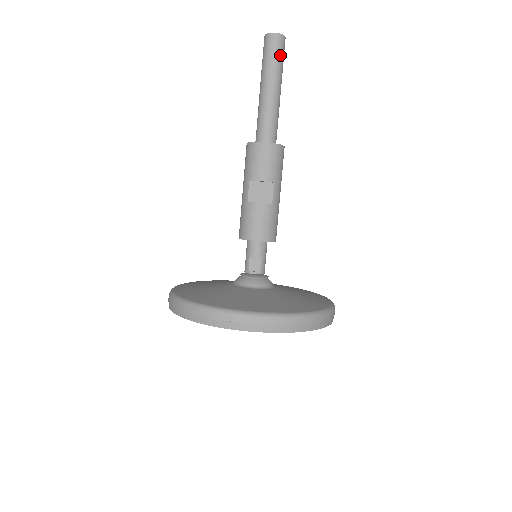
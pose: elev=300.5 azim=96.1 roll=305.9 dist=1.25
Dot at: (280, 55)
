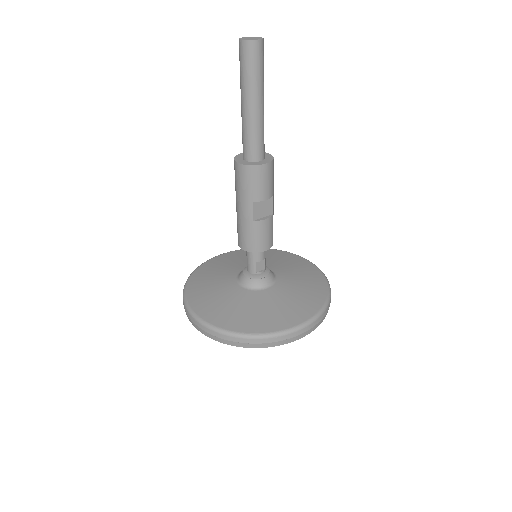
Dot at: (263, 63)
